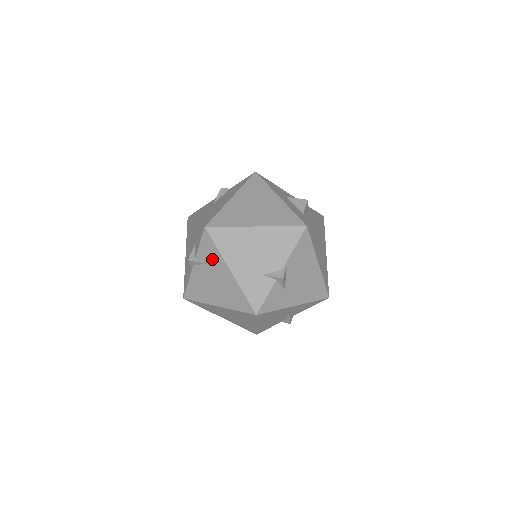
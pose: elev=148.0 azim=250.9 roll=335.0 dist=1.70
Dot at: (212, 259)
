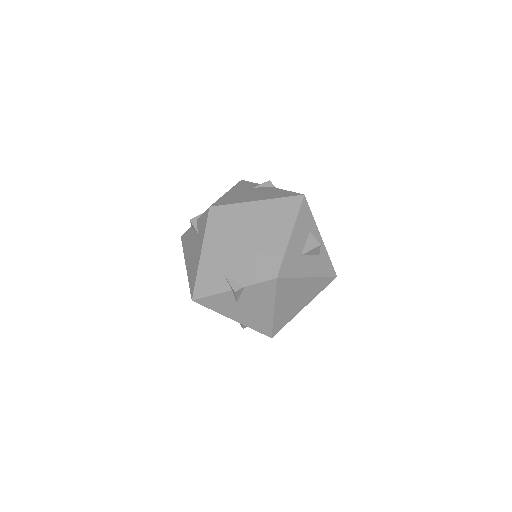
Dot at: occluded
